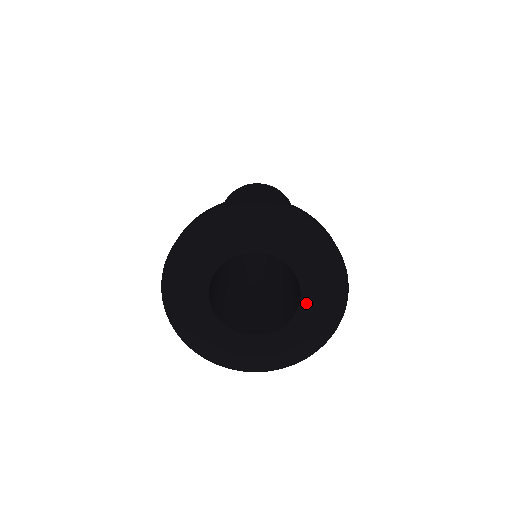
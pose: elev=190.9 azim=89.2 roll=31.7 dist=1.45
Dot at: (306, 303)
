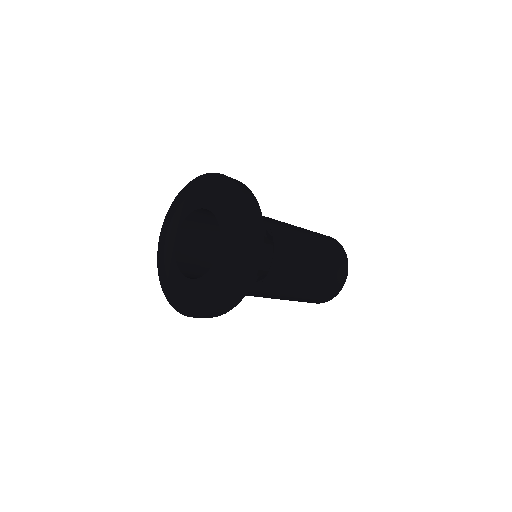
Dot at: (224, 238)
